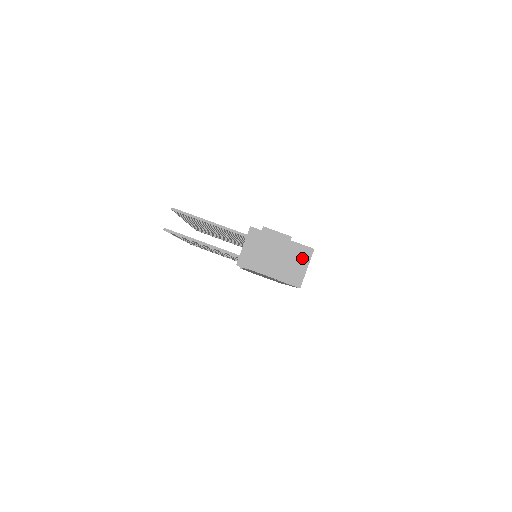
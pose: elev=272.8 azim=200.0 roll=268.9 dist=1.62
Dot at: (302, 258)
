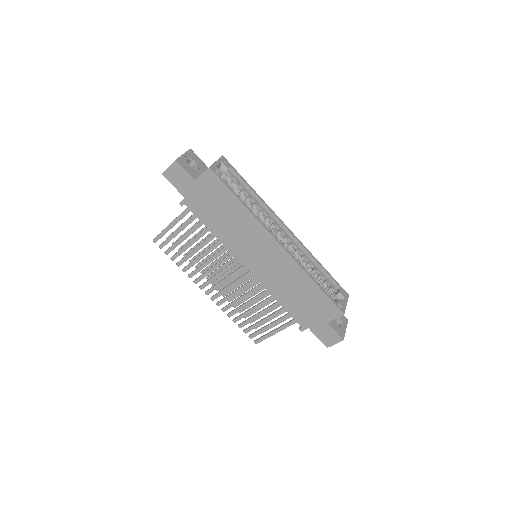
Dot at: occluded
